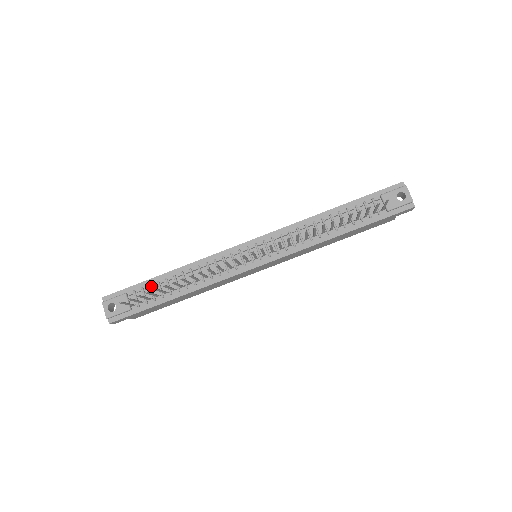
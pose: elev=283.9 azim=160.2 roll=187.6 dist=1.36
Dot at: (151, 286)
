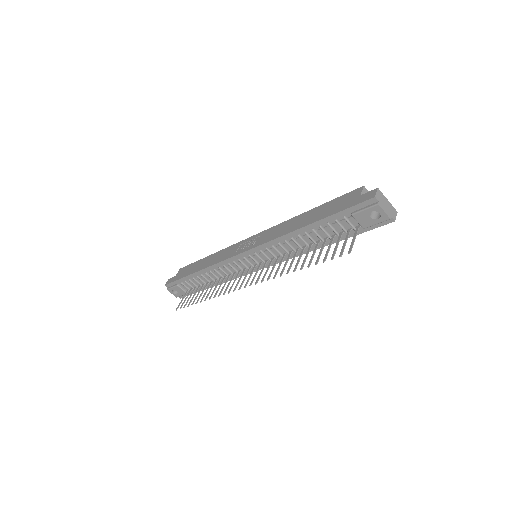
Dot at: (191, 281)
